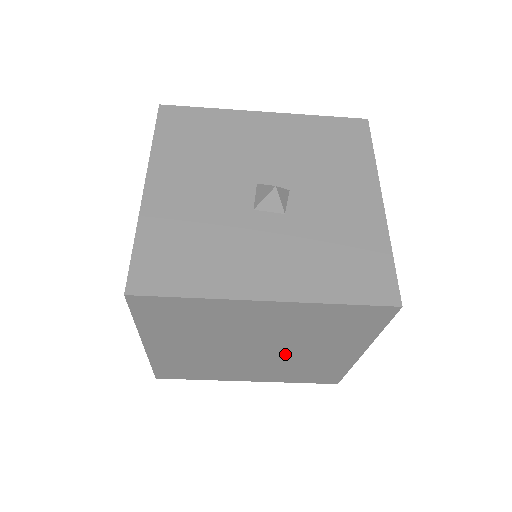
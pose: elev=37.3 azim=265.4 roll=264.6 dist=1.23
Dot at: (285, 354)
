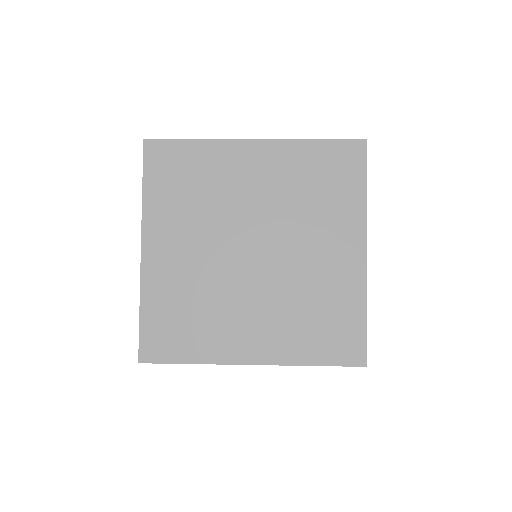
Dot at: occluded
